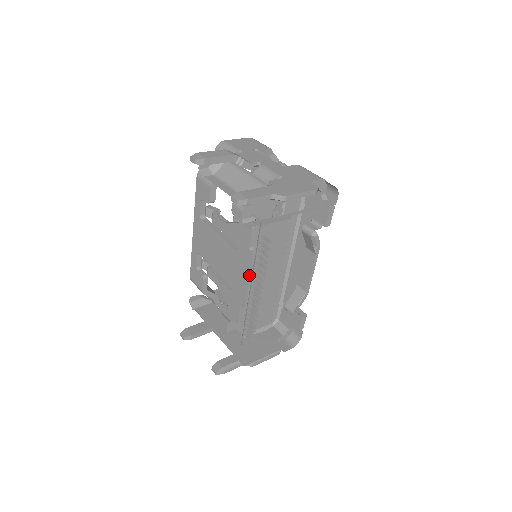
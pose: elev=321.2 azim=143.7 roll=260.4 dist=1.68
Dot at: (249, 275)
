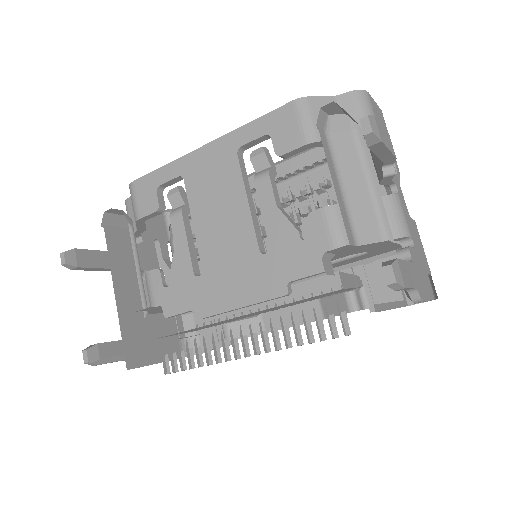
Dot at: (251, 303)
